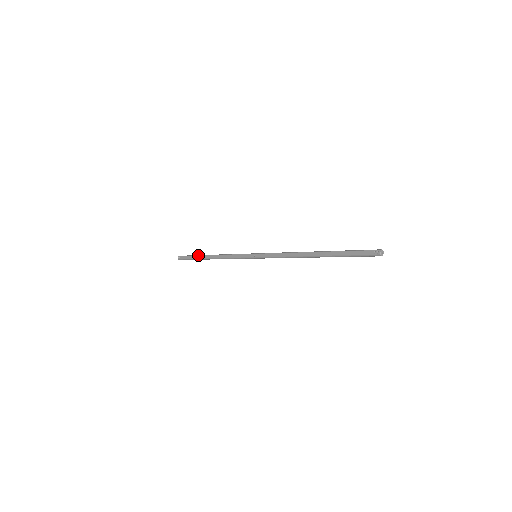
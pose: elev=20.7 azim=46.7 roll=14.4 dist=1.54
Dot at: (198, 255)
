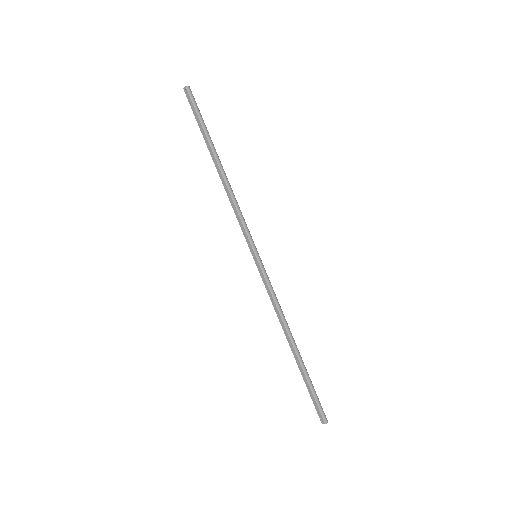
Dot at: (207, 139)
